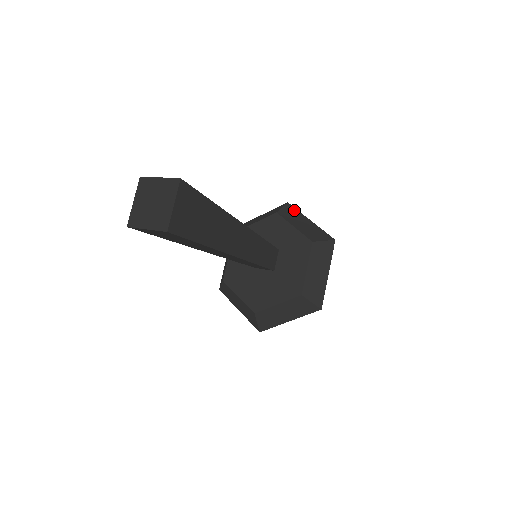
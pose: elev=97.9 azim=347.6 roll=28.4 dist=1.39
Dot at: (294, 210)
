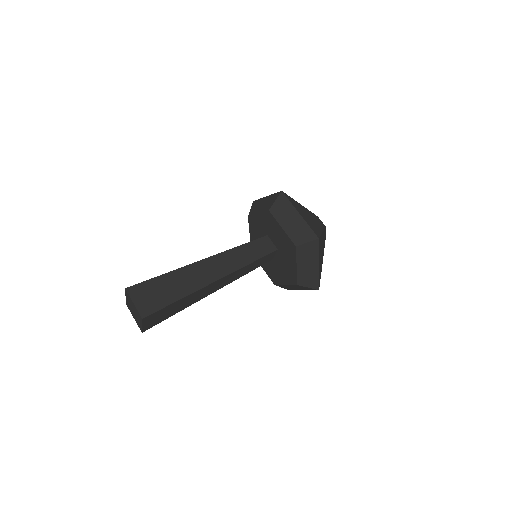
Dot at: (257, 202)
